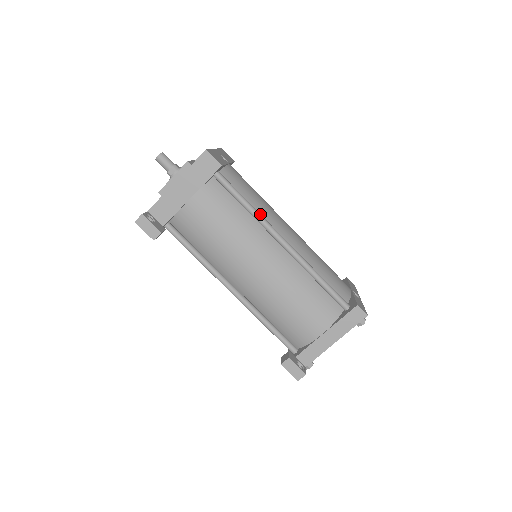
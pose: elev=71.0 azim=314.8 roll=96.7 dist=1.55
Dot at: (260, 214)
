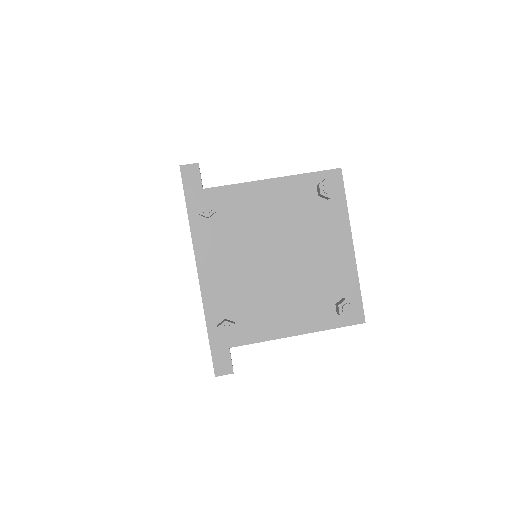
Dot at: occluded
